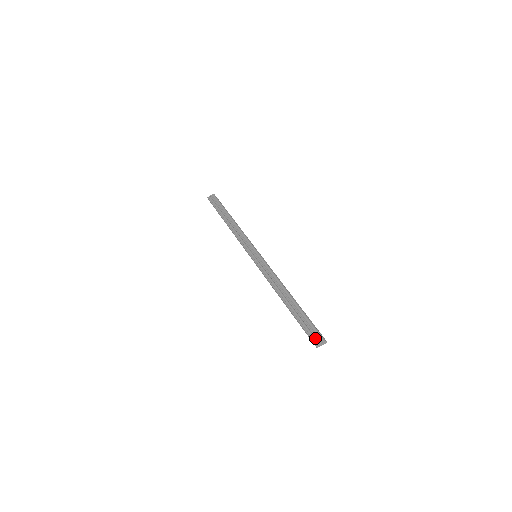
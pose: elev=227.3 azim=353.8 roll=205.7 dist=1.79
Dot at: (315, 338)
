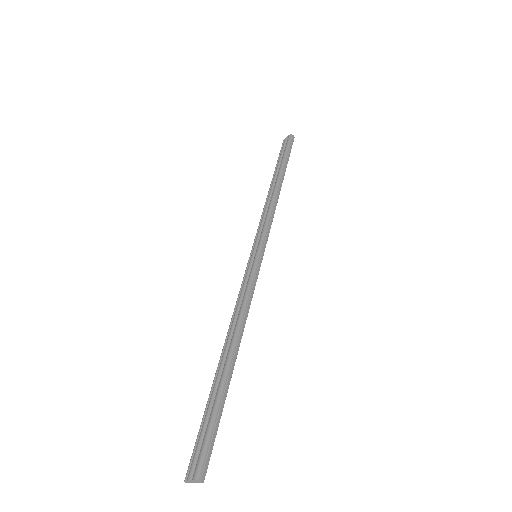
Dot at: (193, 461)
